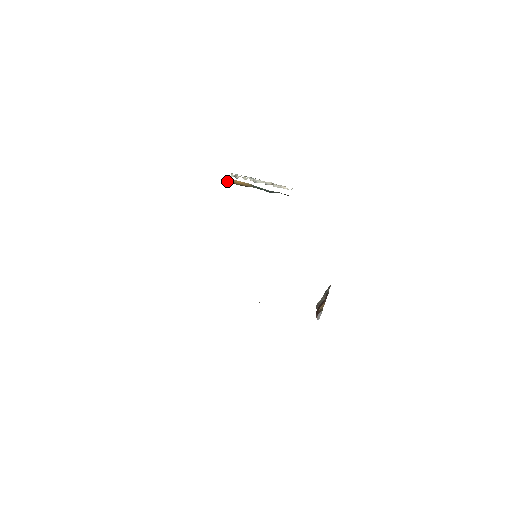
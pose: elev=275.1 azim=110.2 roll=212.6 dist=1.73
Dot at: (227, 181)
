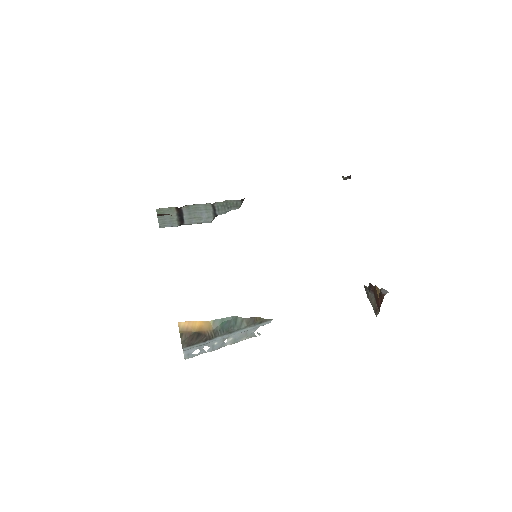
Dot at: (182, 336)
